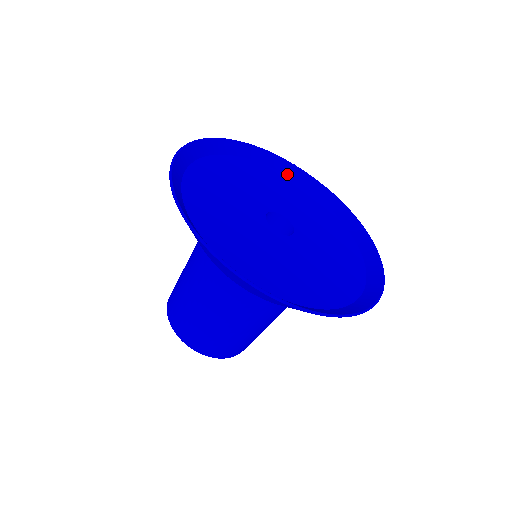
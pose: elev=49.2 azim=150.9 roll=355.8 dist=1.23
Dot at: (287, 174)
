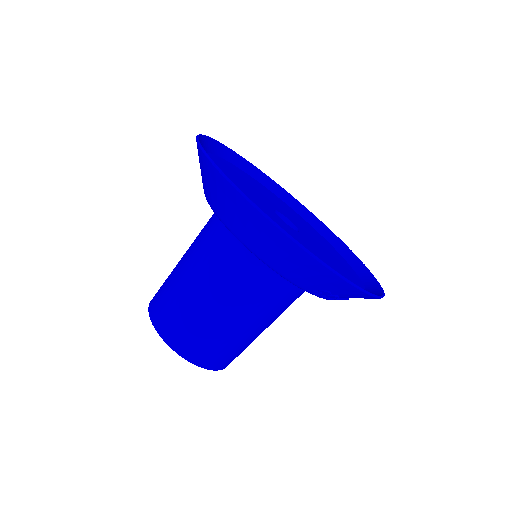
Dot at: (342, 254)
